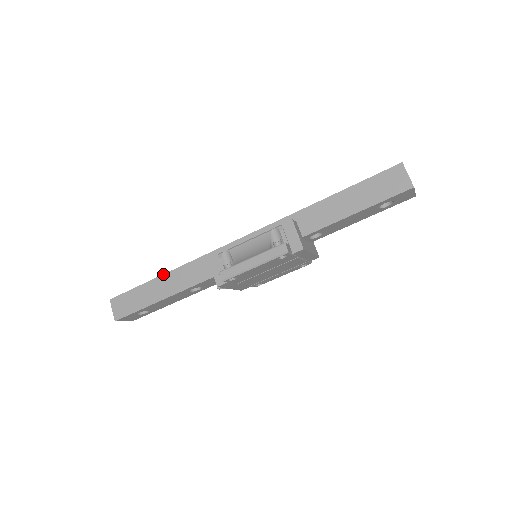
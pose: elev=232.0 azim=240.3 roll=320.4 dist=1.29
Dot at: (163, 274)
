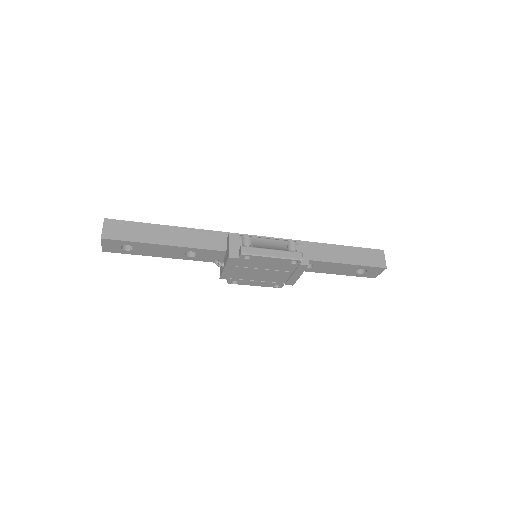
Dot at: (173, 226)
